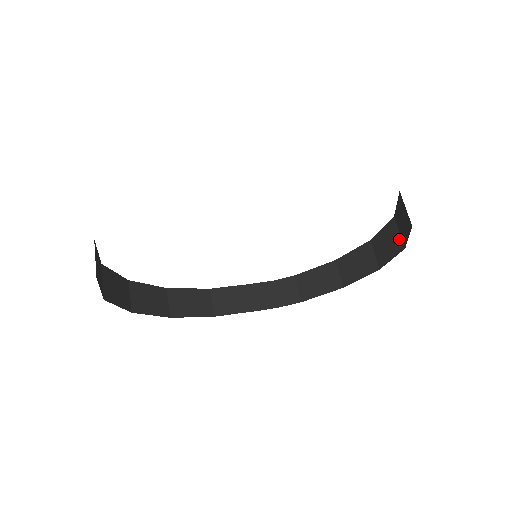
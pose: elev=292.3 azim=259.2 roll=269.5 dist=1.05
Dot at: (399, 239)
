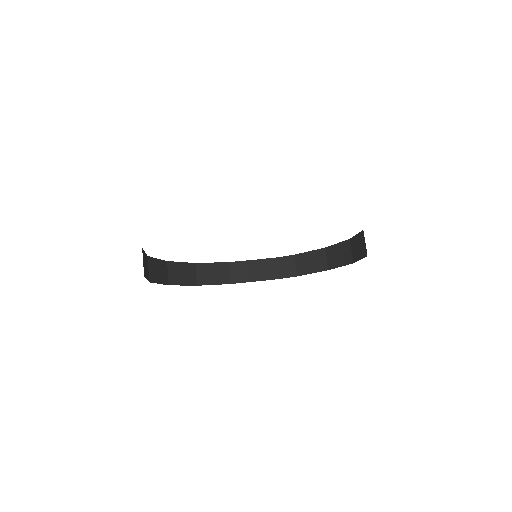
Dot at: (365, 248)
